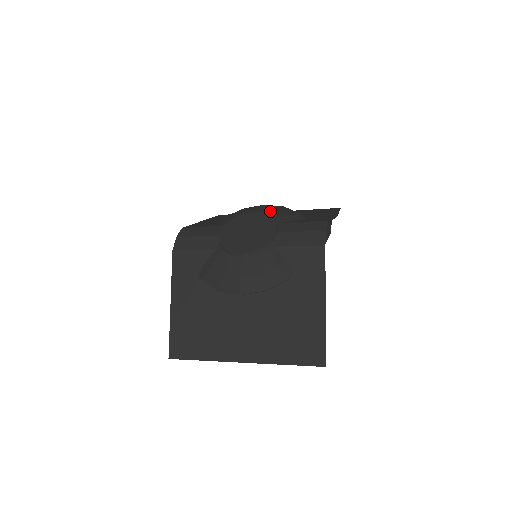
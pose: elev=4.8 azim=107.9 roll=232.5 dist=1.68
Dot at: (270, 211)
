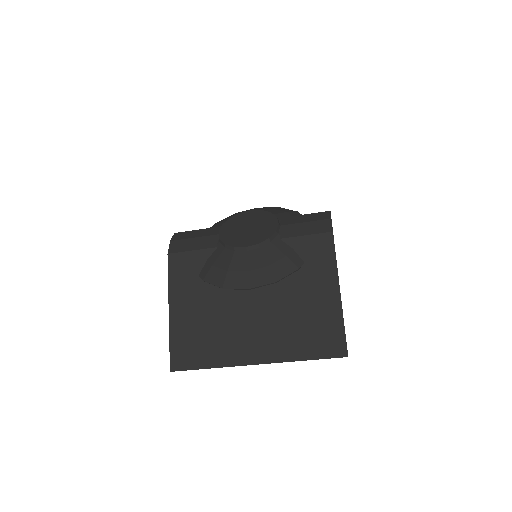
Dot at: (267, 210)
